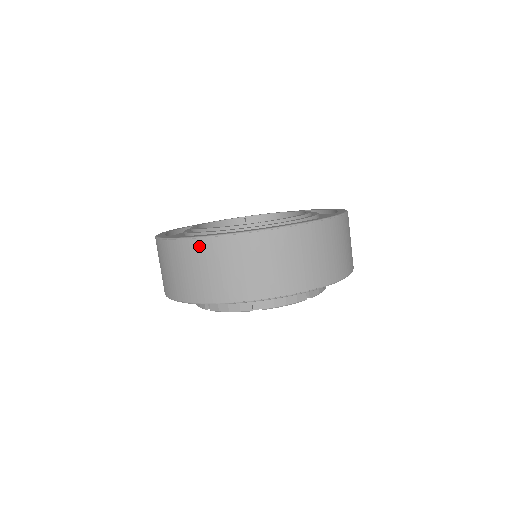
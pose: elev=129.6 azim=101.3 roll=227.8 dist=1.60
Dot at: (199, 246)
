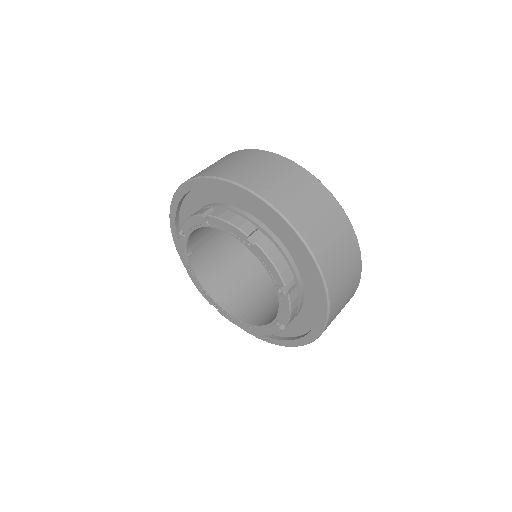
Dot at: occluded
